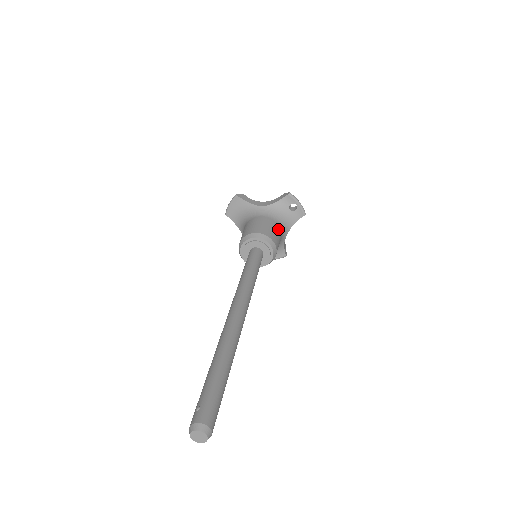
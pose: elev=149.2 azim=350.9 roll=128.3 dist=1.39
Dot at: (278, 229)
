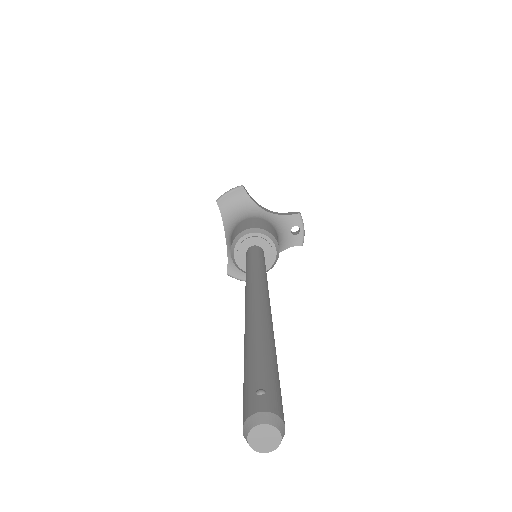
Dot at: occluded
